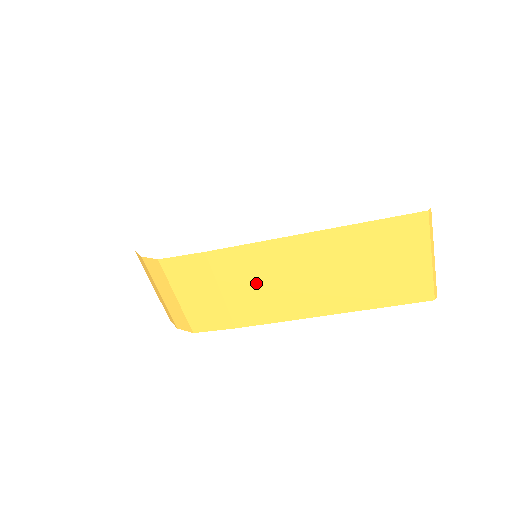
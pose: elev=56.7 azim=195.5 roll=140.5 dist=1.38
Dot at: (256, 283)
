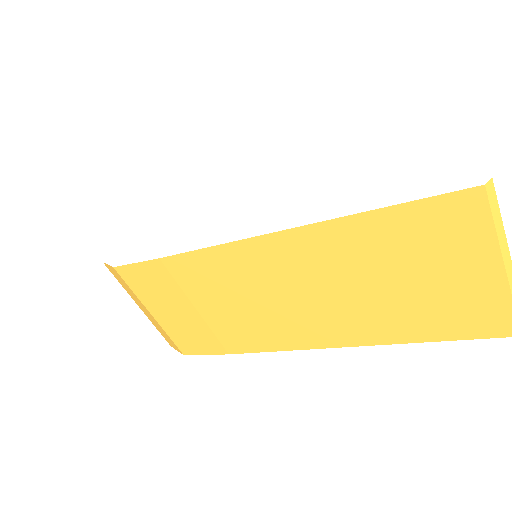
Dot at: (235, 300)
